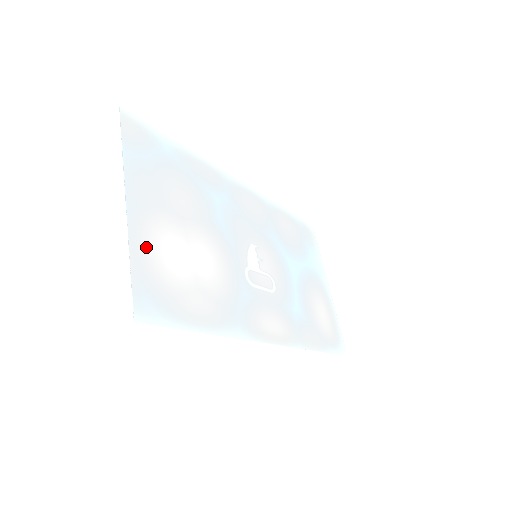
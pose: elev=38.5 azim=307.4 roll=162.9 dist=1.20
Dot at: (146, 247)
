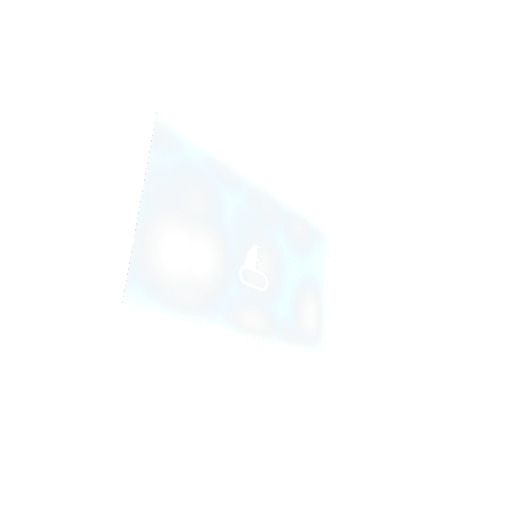
Dot at: (149, 242)
